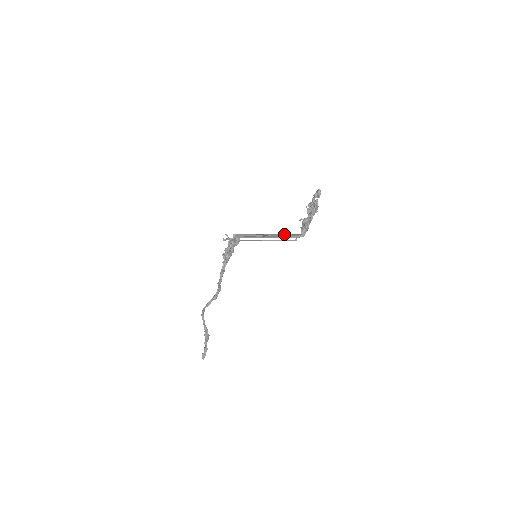
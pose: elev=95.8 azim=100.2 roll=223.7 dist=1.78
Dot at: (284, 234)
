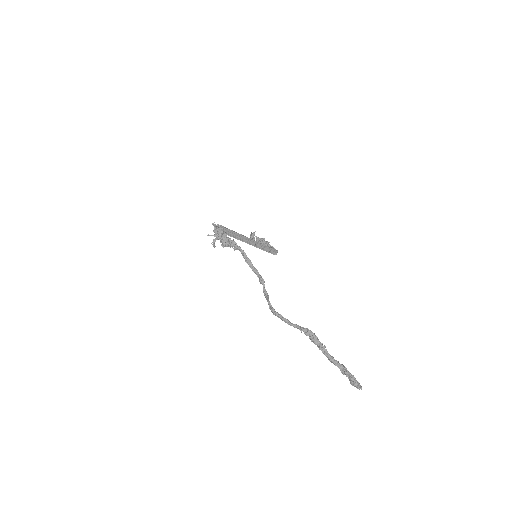
Dot at: (259, 246)
